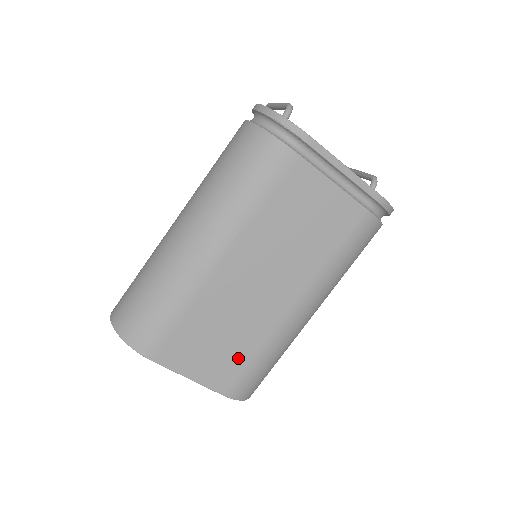
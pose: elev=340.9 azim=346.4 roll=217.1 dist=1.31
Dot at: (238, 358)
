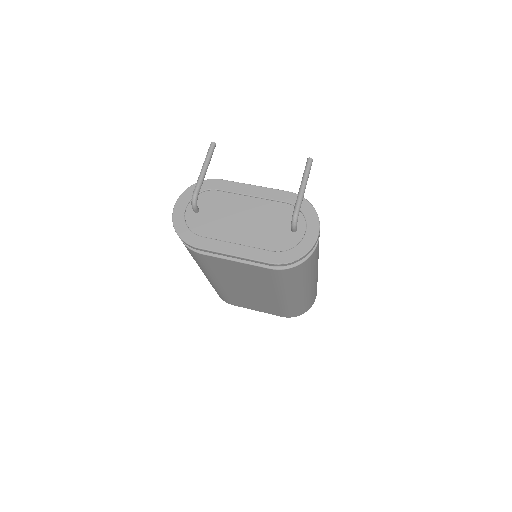
Dot at: (272, 308)
